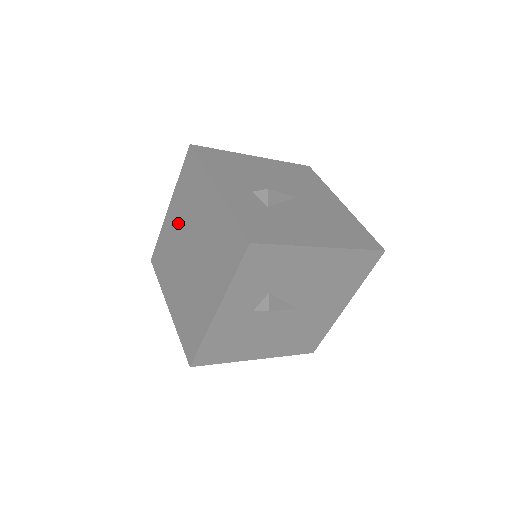
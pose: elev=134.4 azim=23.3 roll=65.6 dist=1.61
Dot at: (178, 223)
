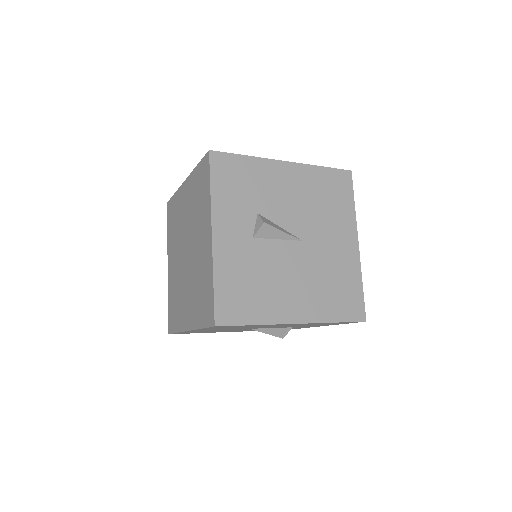
Dot at: (175, 258)
